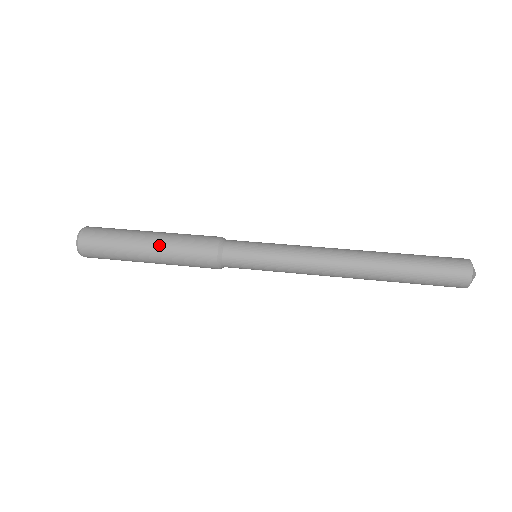
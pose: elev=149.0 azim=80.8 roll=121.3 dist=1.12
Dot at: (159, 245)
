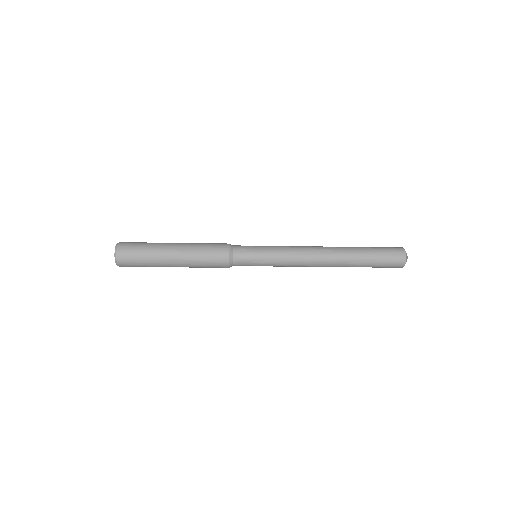
Dot at: (184, 248)
